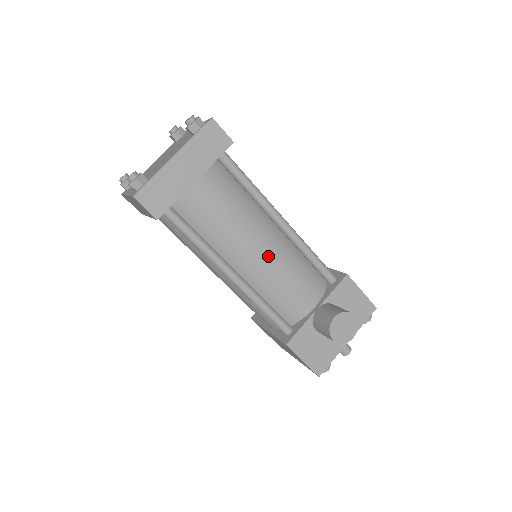
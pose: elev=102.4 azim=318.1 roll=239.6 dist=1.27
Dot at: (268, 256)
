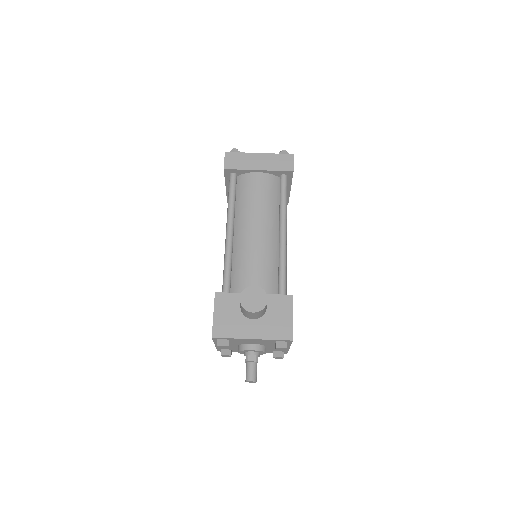
Dot at: (257, 238)
